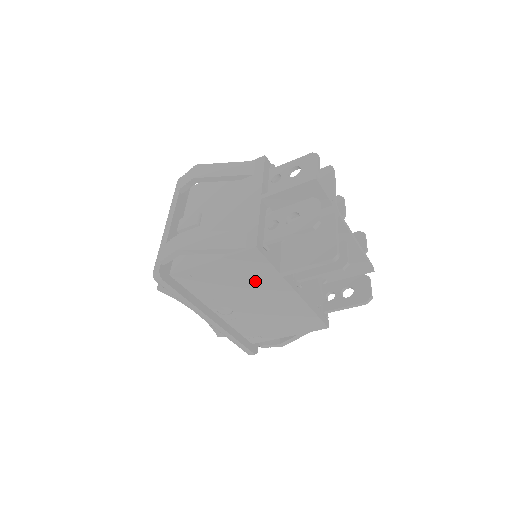
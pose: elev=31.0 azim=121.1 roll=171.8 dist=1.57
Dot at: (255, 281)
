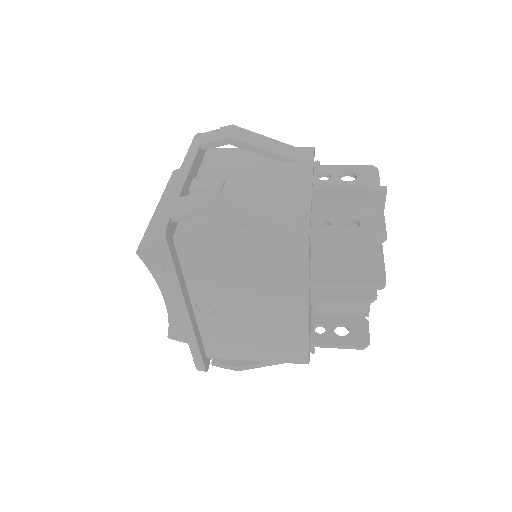
Dot at: (273, 282)
